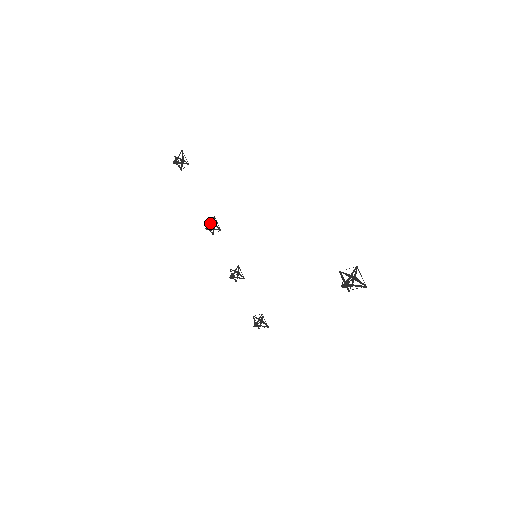
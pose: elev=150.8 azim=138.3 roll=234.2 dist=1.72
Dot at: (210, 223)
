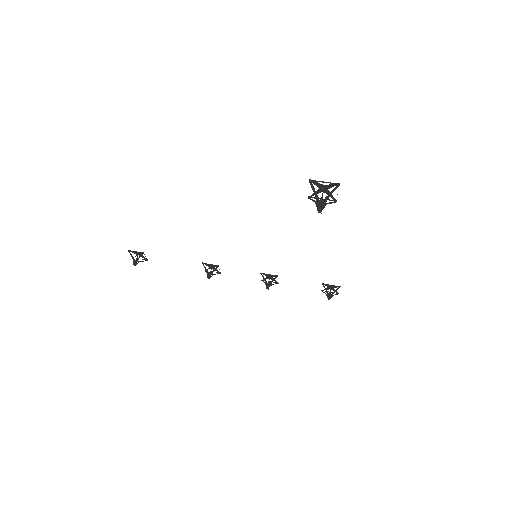
Dot at: (206, 271)
